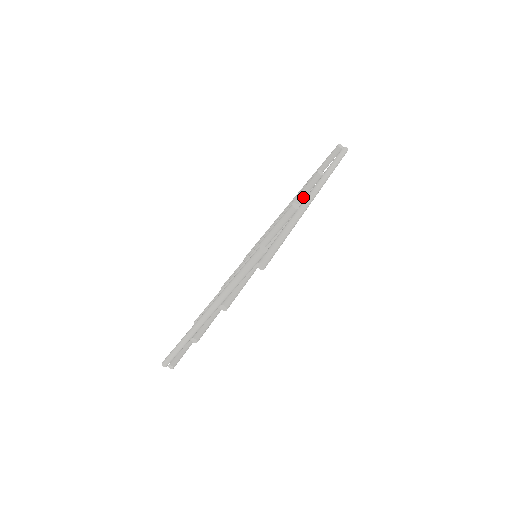
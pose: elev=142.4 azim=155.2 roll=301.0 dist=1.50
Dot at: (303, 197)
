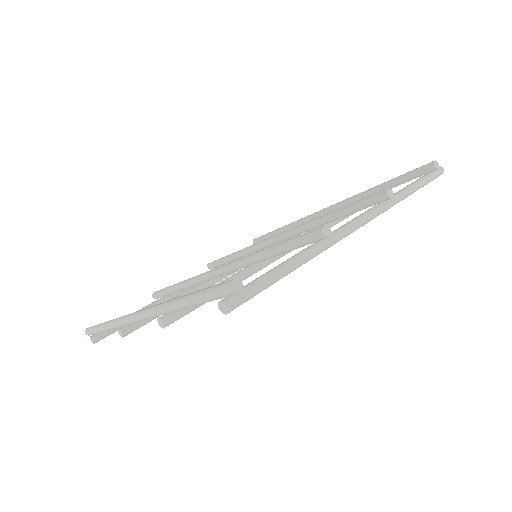
Dot at: (350, 213)
